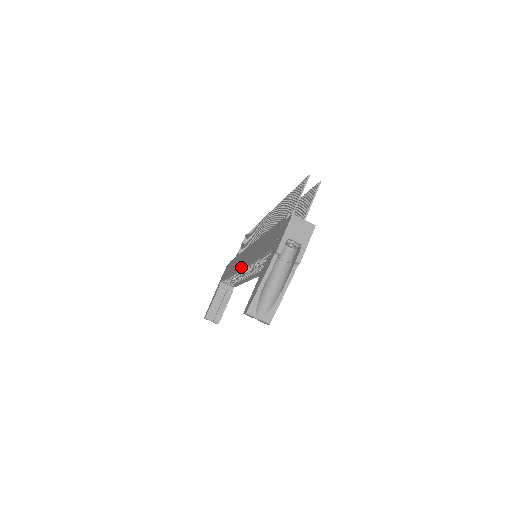
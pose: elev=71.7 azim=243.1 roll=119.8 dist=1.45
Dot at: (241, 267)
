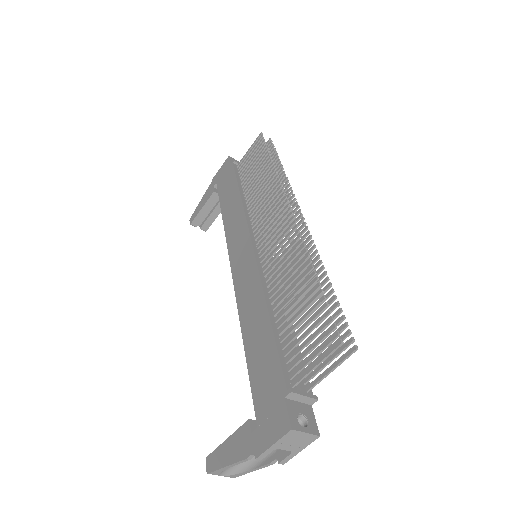
Dot at: (232, 272)
